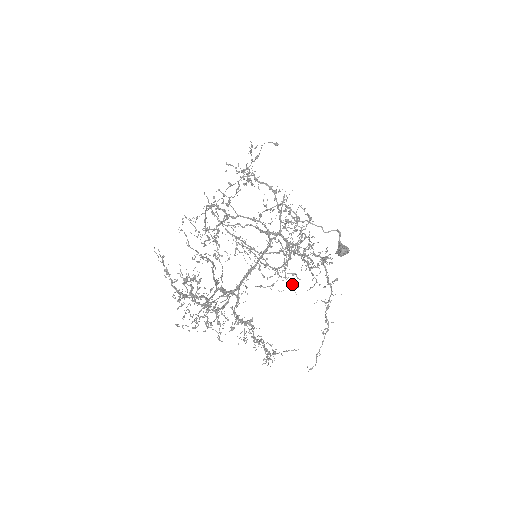
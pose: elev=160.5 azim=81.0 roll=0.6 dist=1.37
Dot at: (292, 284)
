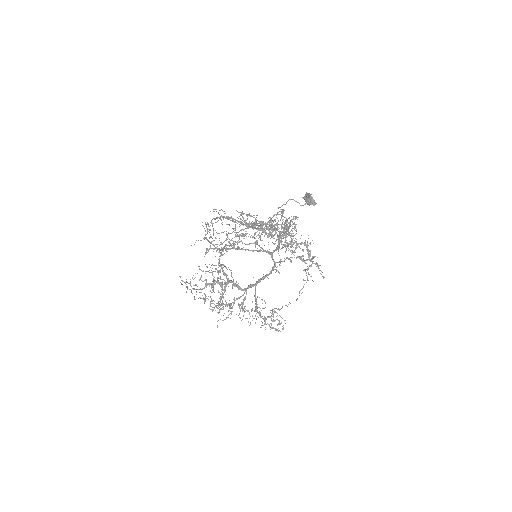
Dot at: occluded
